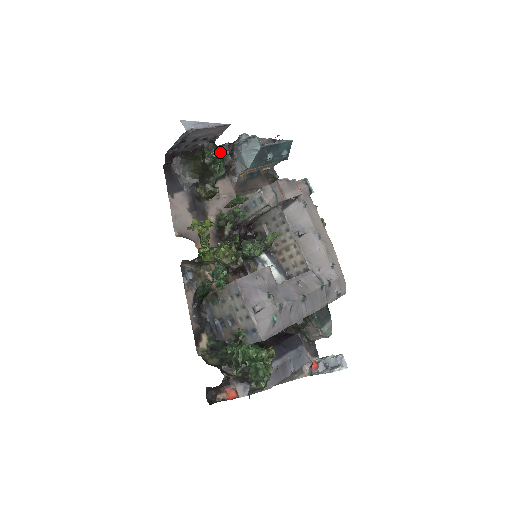
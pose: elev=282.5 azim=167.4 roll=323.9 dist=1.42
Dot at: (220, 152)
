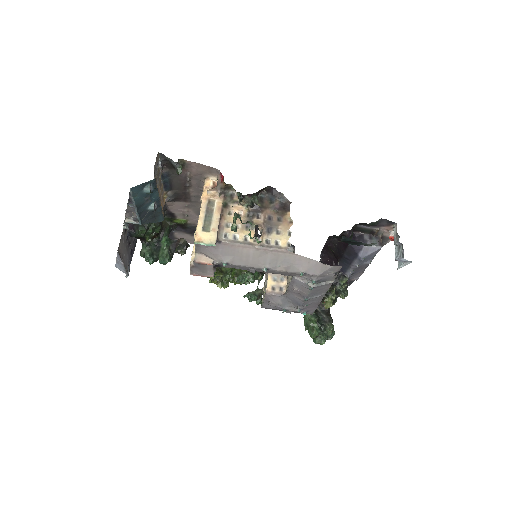
Dot at: (142, 235)
